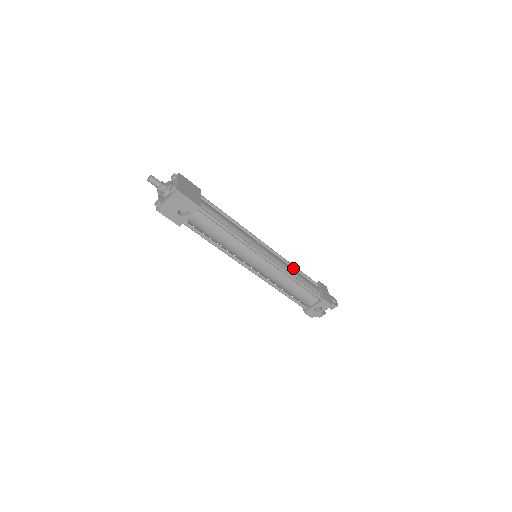
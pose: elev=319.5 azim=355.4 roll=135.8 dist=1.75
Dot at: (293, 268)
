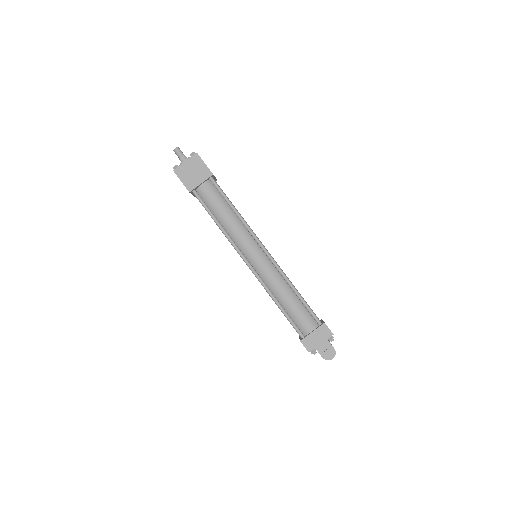
Dot at: (293, 290)
